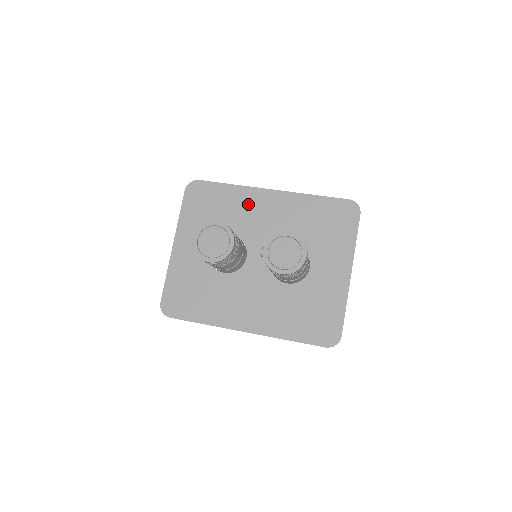
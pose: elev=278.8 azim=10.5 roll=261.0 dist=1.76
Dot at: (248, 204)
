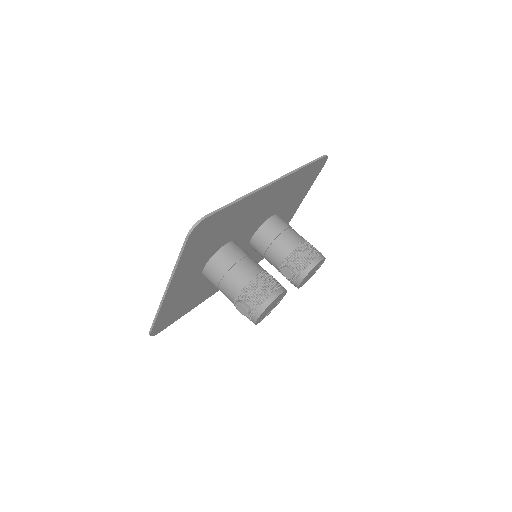
Dot at: (250, 208)
